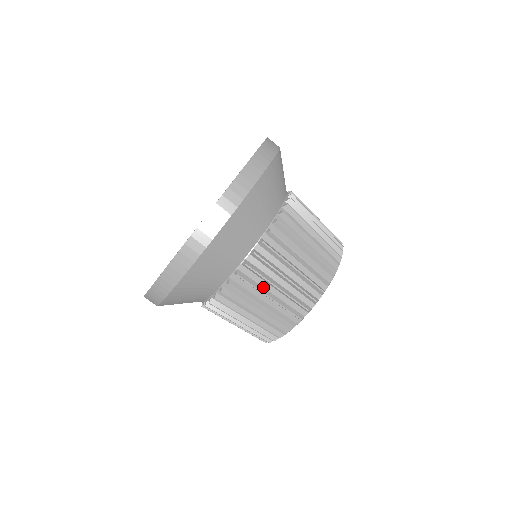
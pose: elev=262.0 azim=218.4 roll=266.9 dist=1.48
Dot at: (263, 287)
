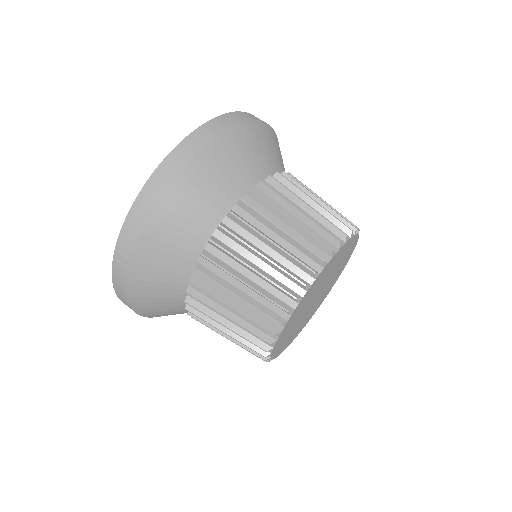
Dot at: (224, 295)
